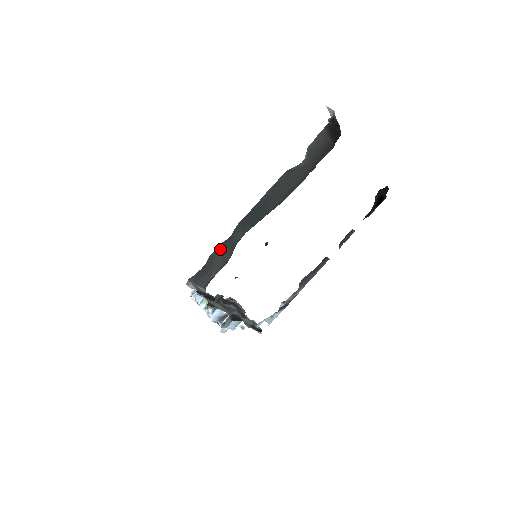
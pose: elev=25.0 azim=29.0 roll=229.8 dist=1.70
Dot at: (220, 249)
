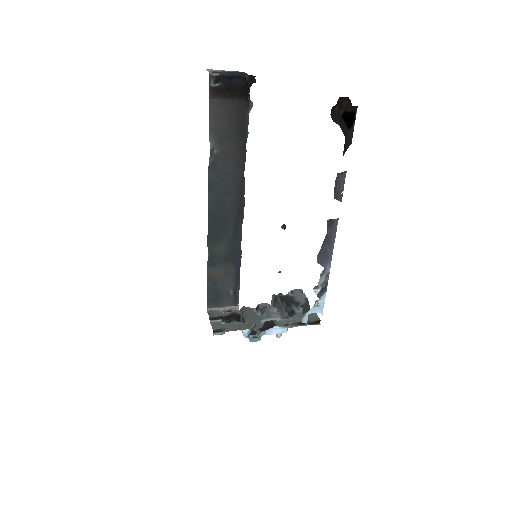
Dot at: (212, 270)
